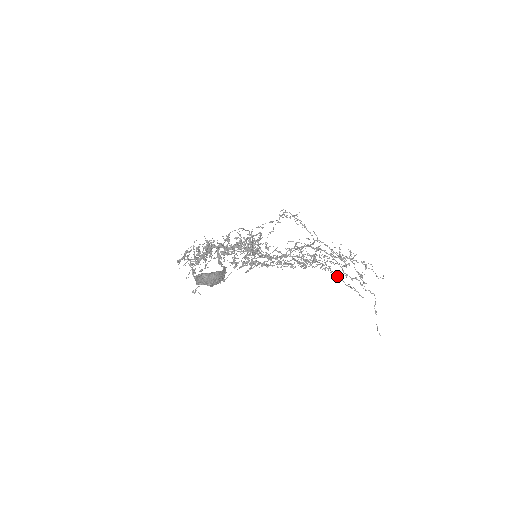
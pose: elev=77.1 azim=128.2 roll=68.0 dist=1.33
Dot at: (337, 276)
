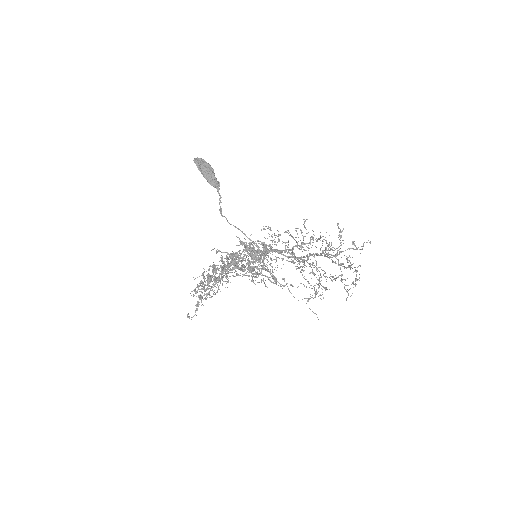
Dot at: (320, 249)
